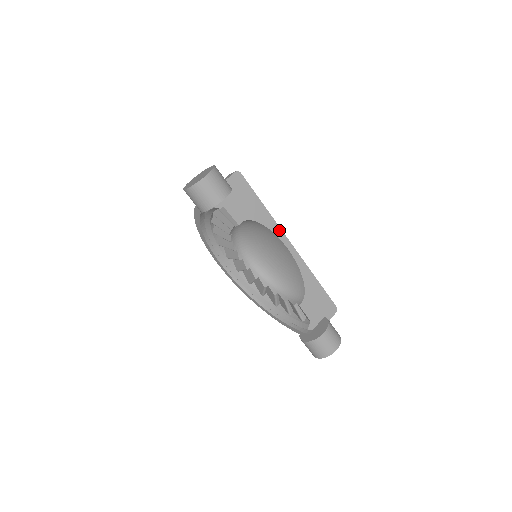
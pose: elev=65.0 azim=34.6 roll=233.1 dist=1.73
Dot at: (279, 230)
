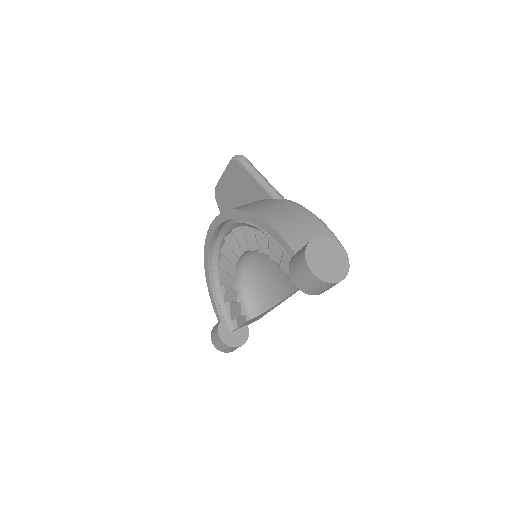
Dot at: occluded
